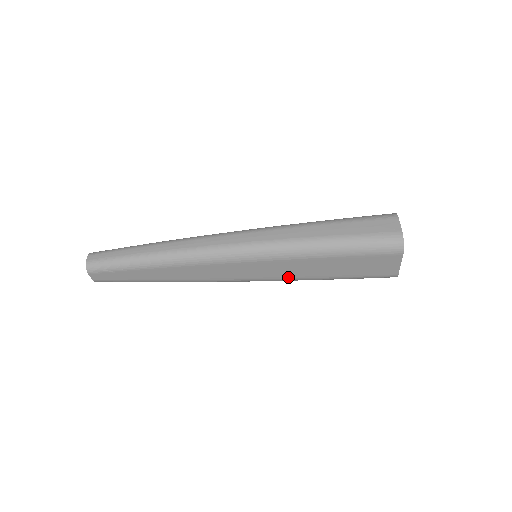
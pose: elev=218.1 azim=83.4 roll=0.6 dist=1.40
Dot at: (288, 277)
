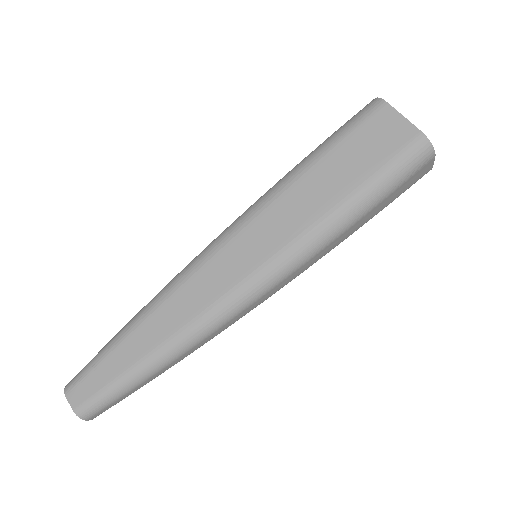
Dot at: (295, 234)
